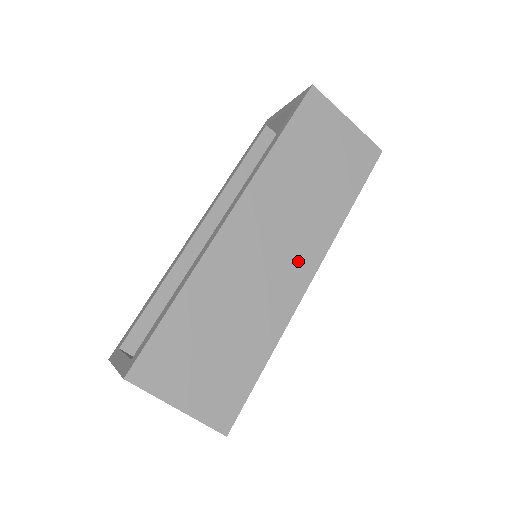
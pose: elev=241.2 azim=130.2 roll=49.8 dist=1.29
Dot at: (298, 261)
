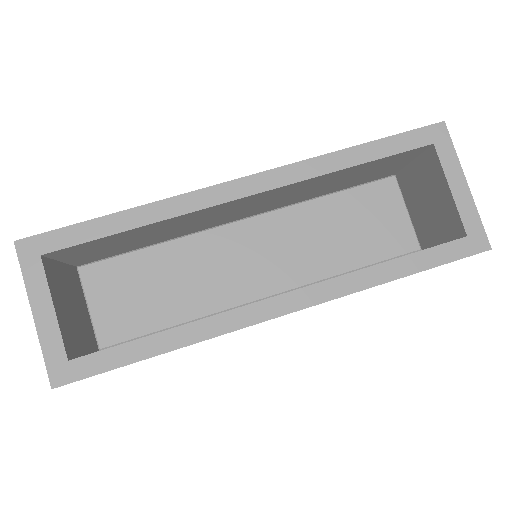
Dot at: occluded
